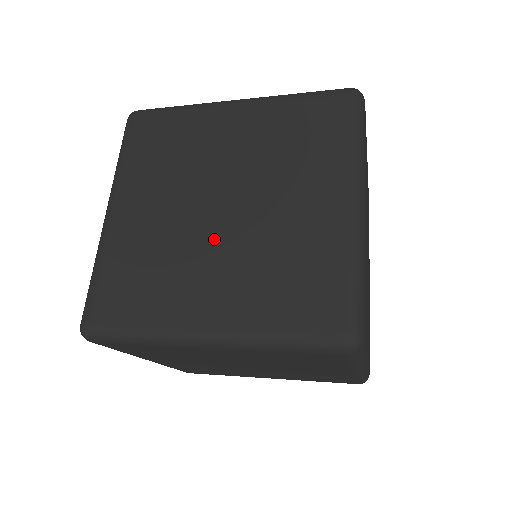
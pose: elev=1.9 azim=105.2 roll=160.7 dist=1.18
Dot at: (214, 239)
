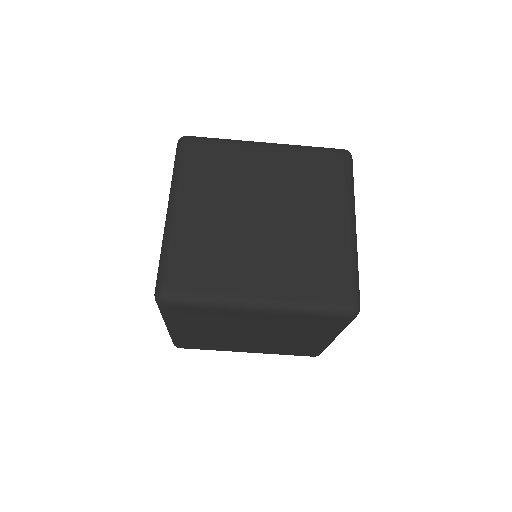
Dot at: occluded
